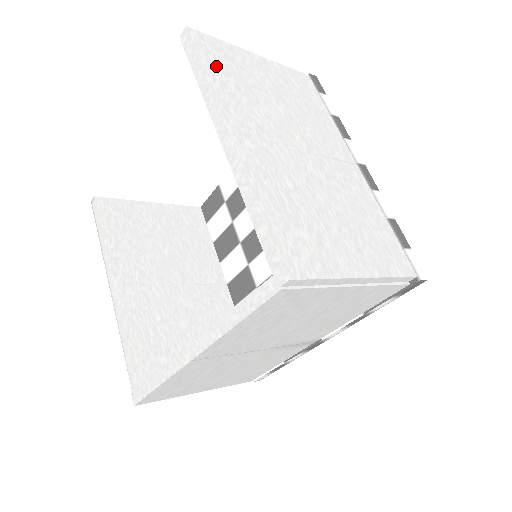
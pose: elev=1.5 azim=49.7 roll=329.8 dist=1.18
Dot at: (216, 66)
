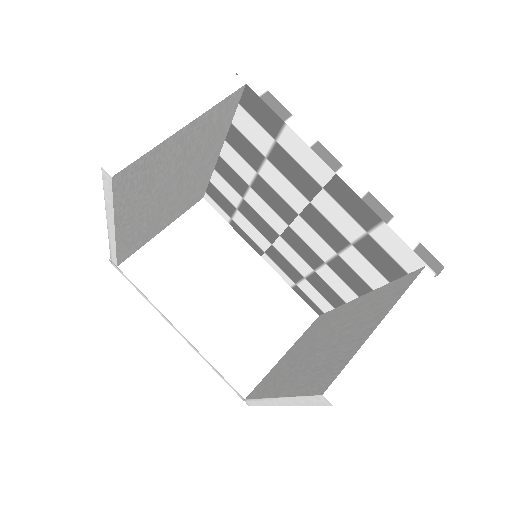
Dot at: occluded
